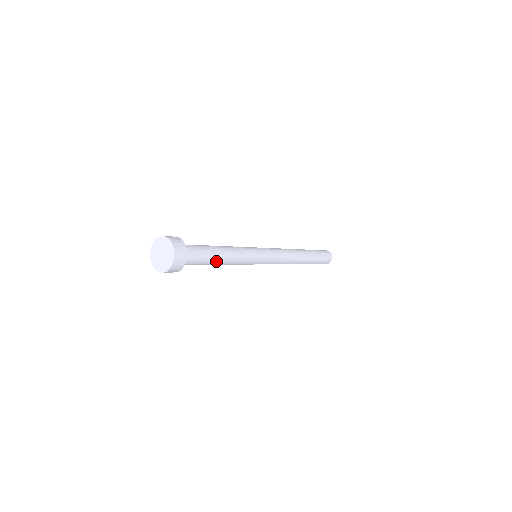
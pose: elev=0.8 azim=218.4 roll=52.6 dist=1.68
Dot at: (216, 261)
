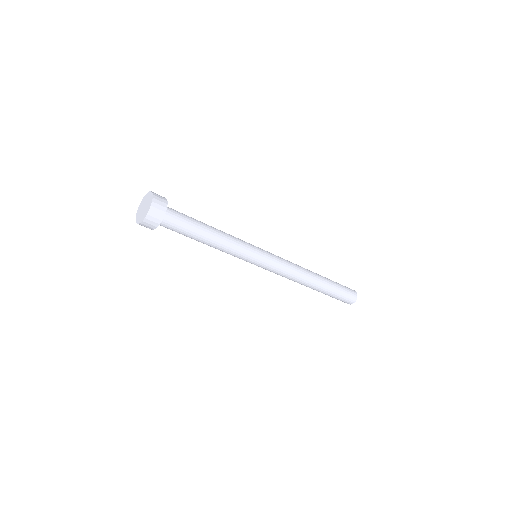
Dot at: (201, 238)
